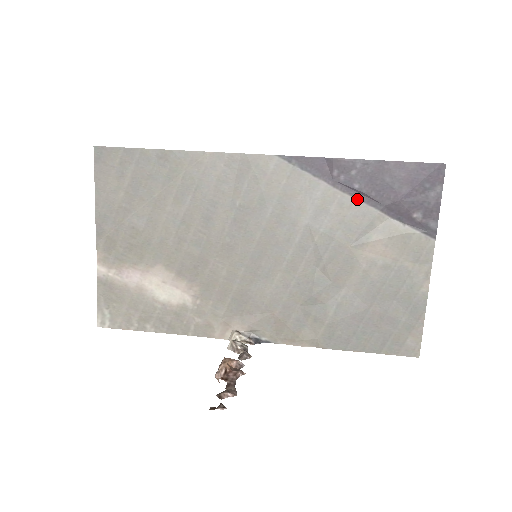
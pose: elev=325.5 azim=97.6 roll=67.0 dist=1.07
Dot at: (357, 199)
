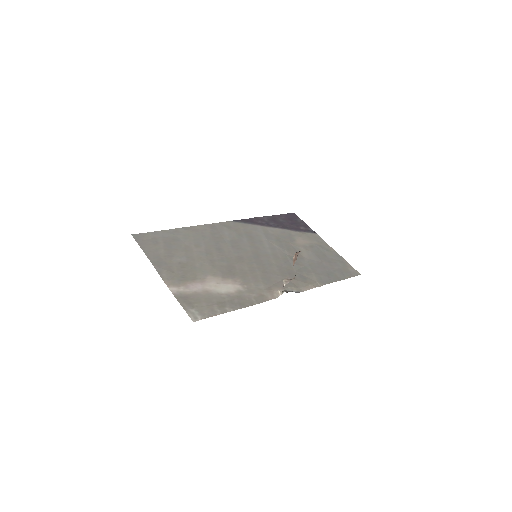
Dot at: (276, 228)
